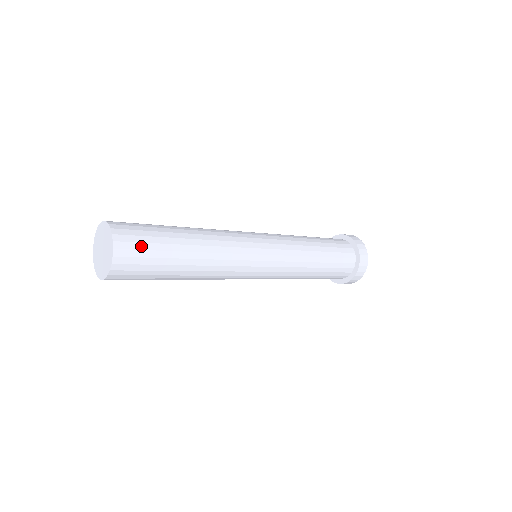
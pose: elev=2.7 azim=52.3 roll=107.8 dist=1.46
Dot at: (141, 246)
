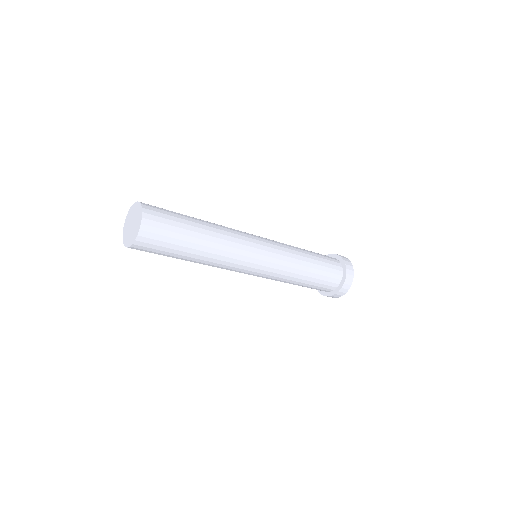
Dot at: (162, 232)
